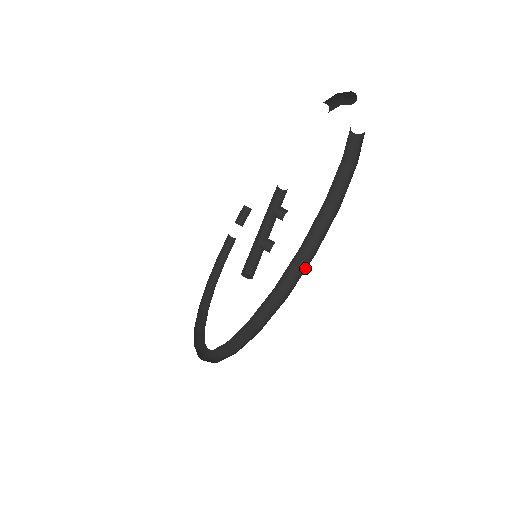
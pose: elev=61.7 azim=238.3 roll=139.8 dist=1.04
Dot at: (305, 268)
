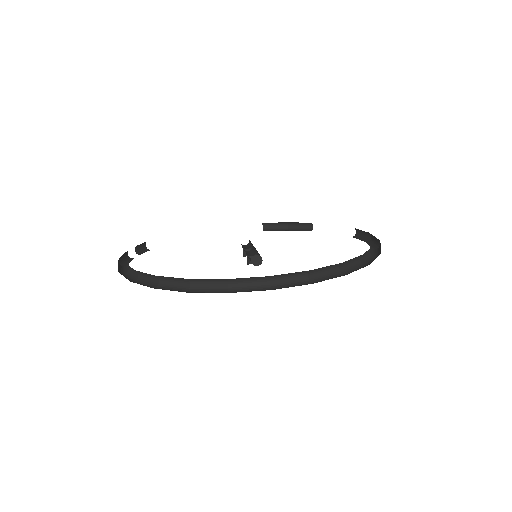
Dot at: (372, 259)
